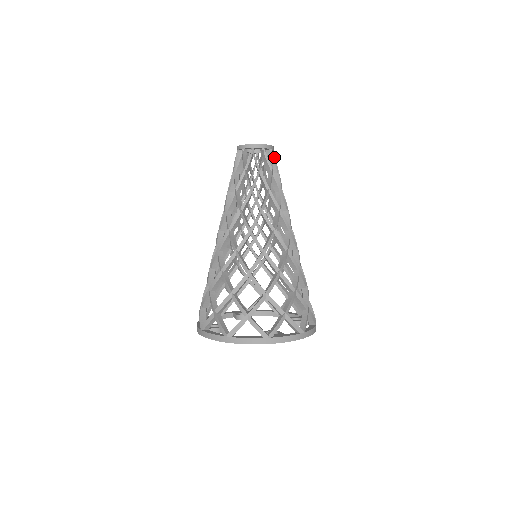
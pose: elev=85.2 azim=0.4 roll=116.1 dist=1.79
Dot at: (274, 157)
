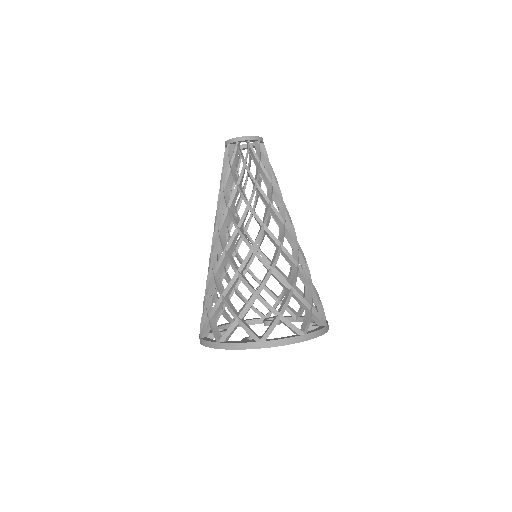
Dot at: occluded
